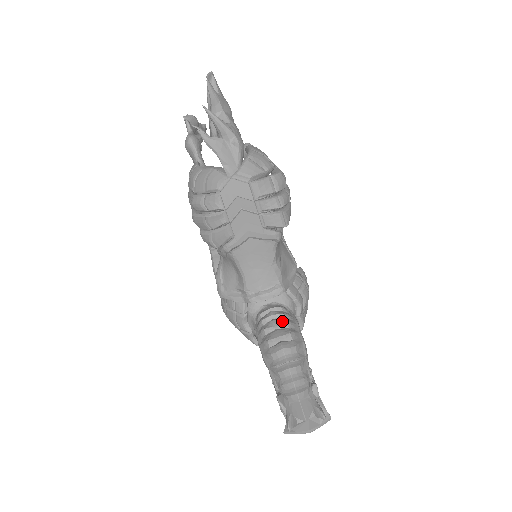
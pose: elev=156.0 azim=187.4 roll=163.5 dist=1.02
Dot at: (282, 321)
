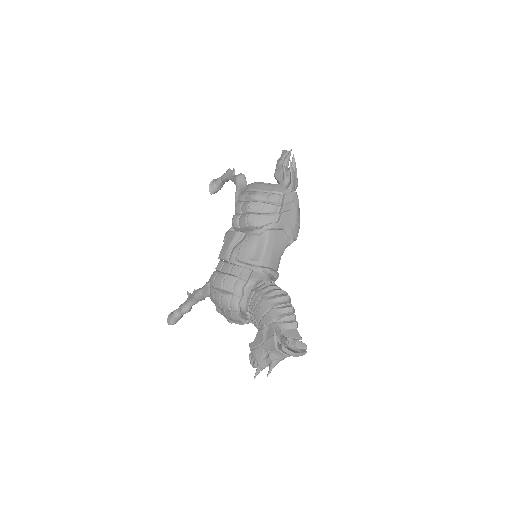
Dot at: (280, 288)
